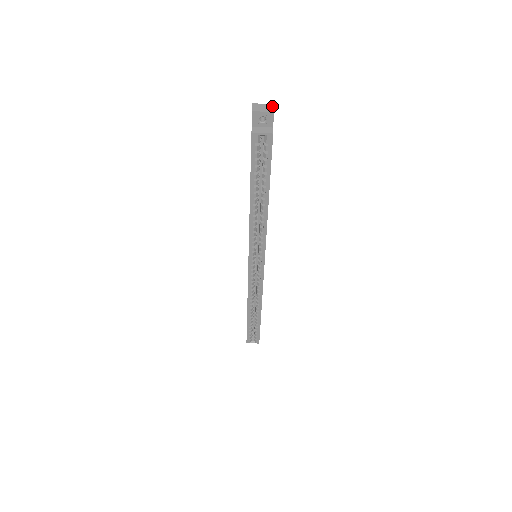
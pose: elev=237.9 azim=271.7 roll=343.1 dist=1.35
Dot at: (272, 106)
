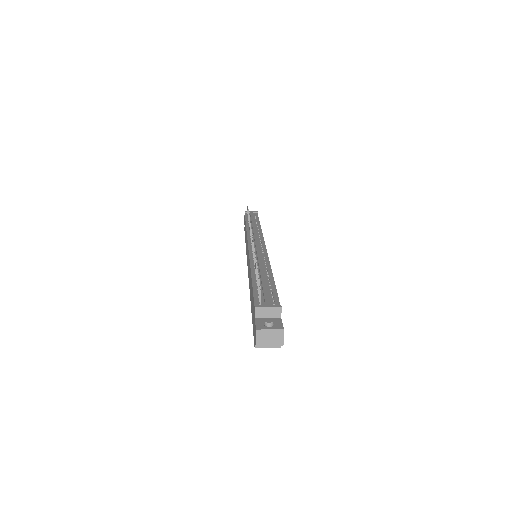
Dot at: (281, 335)
